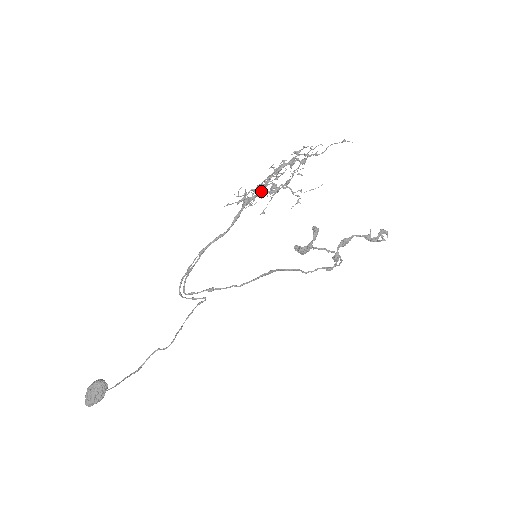
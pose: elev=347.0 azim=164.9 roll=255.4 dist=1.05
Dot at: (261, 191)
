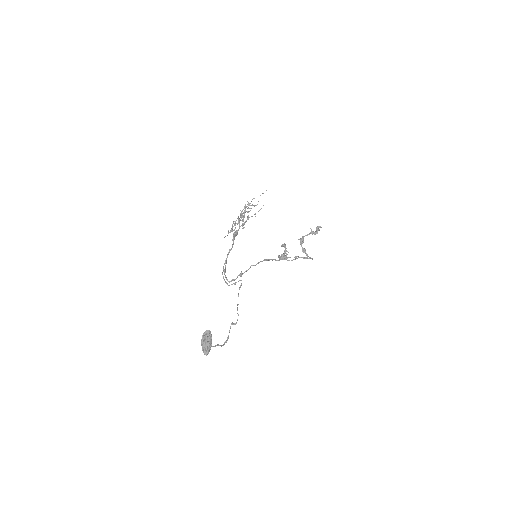
Dot at: (239, 228)
